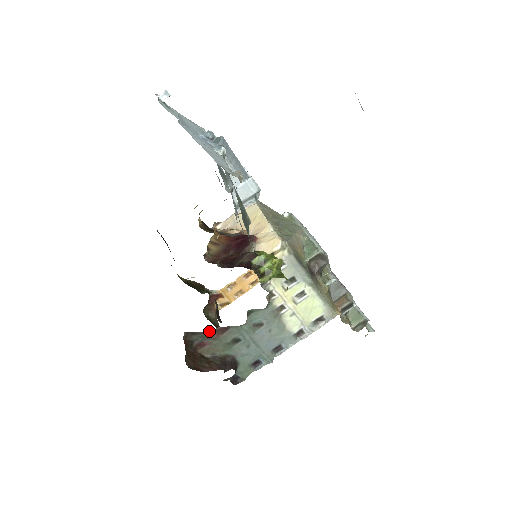
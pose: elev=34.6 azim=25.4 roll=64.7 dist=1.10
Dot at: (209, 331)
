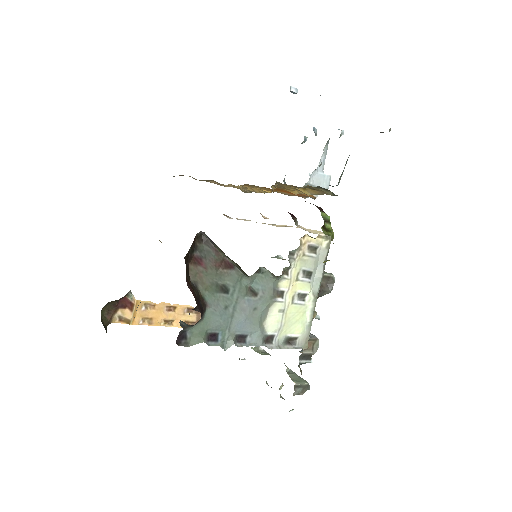
Dot at: (219, 252)
